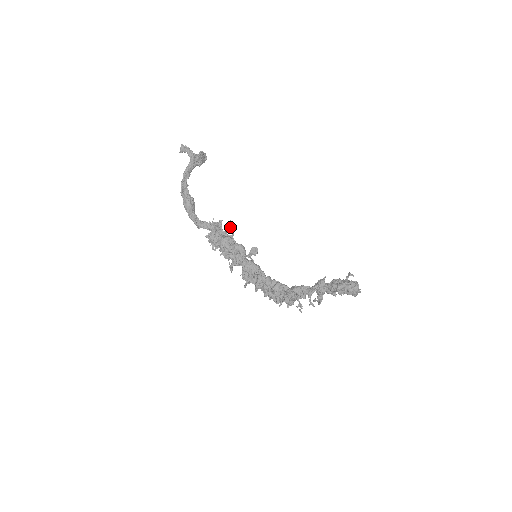
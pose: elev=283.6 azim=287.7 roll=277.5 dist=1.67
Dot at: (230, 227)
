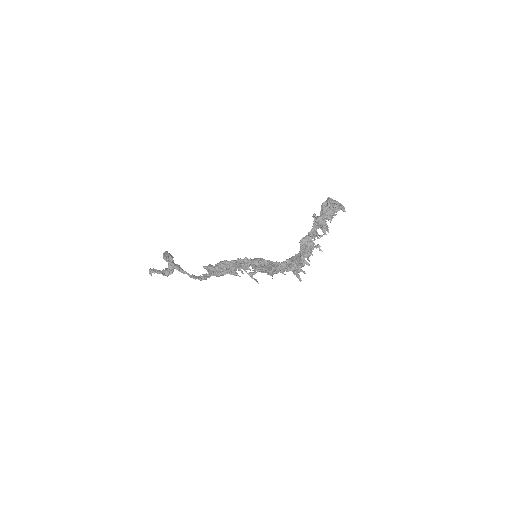
Dot at: occluded
